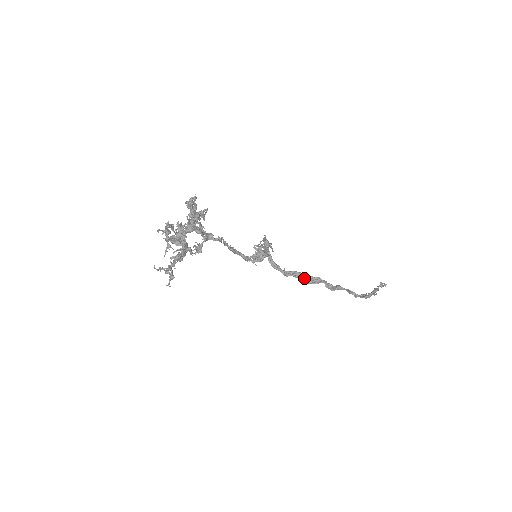
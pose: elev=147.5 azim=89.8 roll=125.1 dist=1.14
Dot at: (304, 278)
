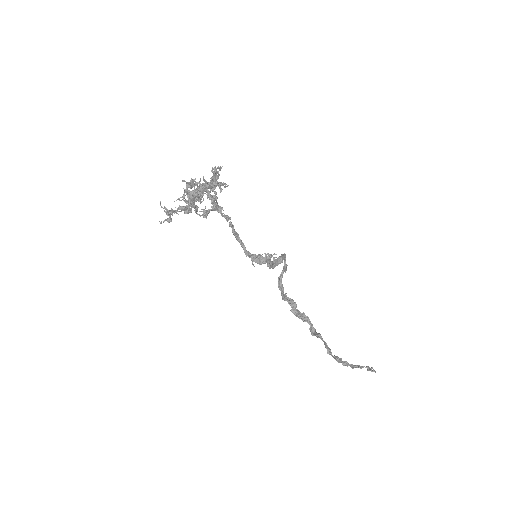
Dot at: (296, 310)
